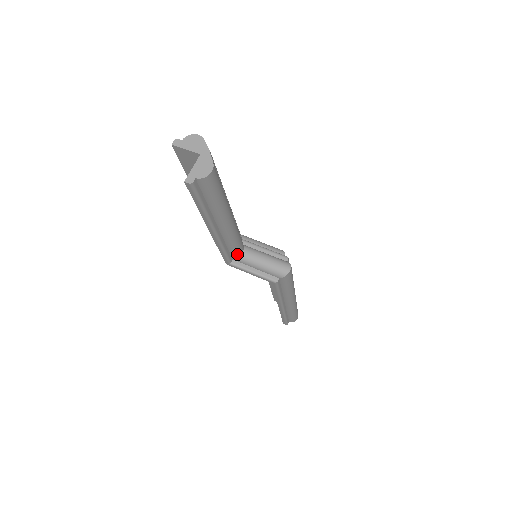
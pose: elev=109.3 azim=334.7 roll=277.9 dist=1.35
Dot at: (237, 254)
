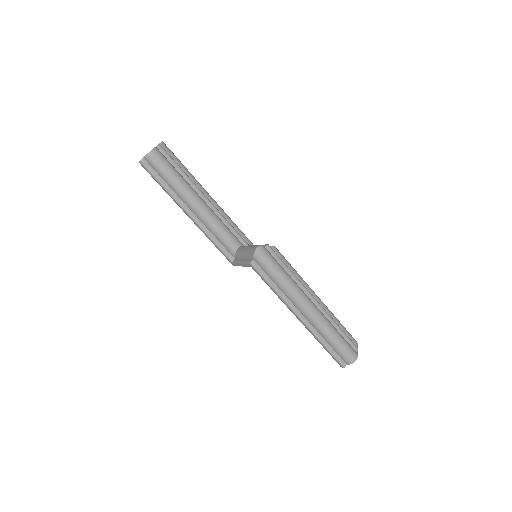
Dot at: (232, 249)
